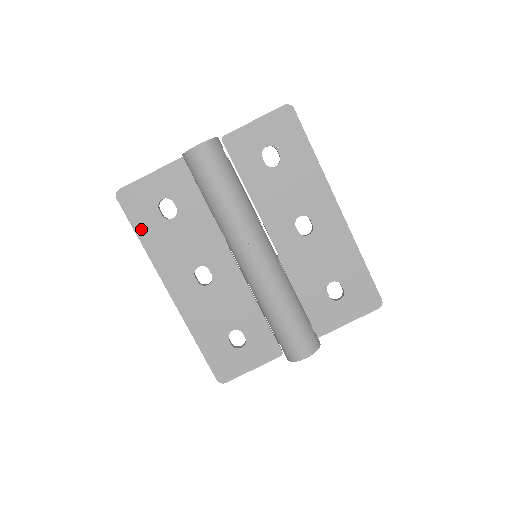
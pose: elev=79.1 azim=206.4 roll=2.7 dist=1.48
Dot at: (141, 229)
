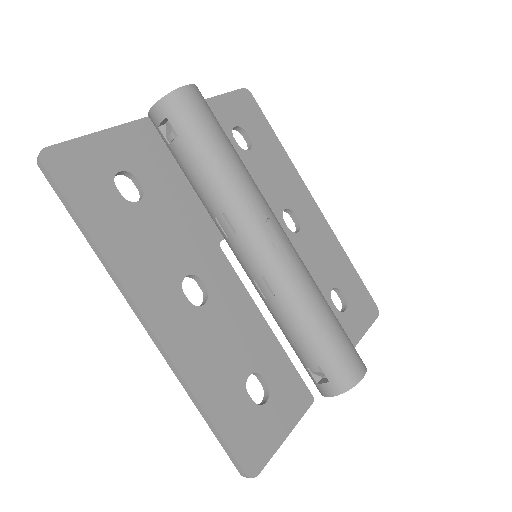
Dot at: (89, 215)
